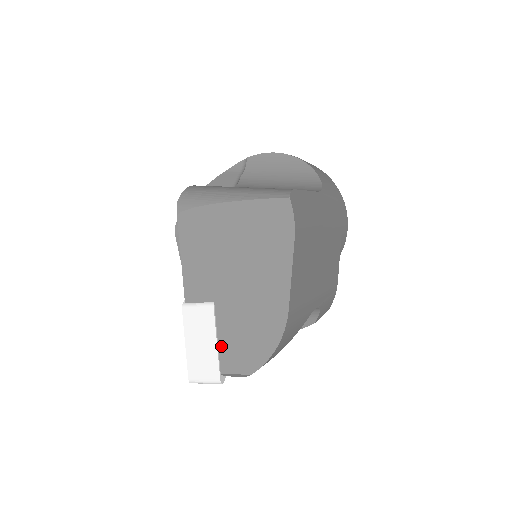
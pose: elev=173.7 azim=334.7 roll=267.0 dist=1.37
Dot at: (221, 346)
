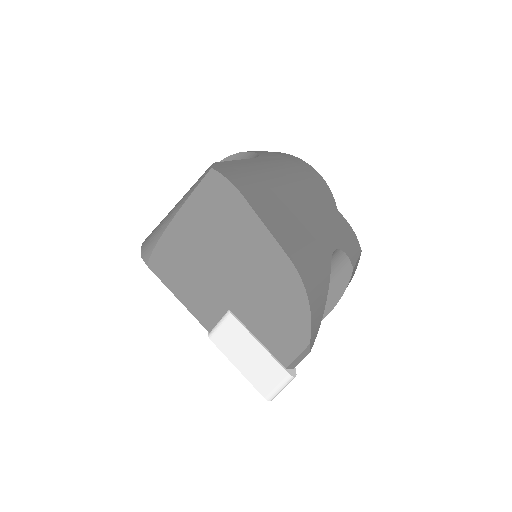
Dot at: (265, 343)
